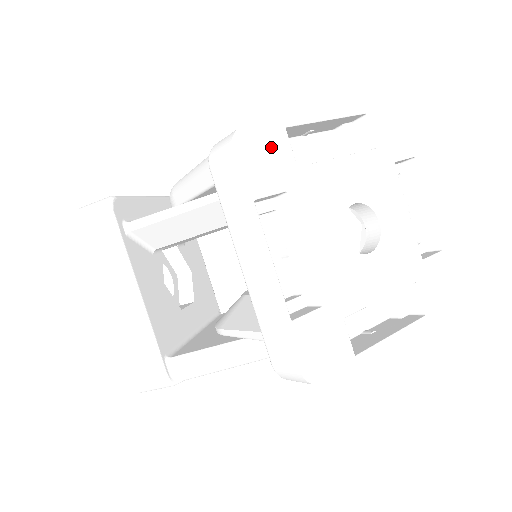
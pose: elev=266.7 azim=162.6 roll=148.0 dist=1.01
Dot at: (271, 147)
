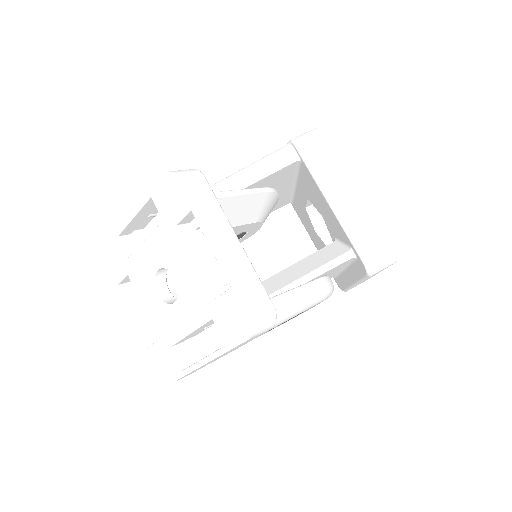
Dot at: occluded
